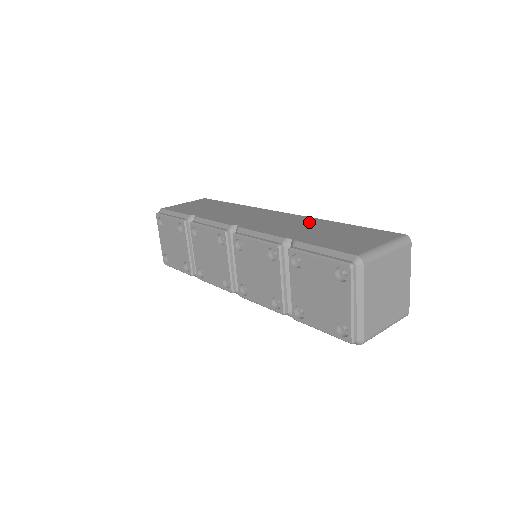
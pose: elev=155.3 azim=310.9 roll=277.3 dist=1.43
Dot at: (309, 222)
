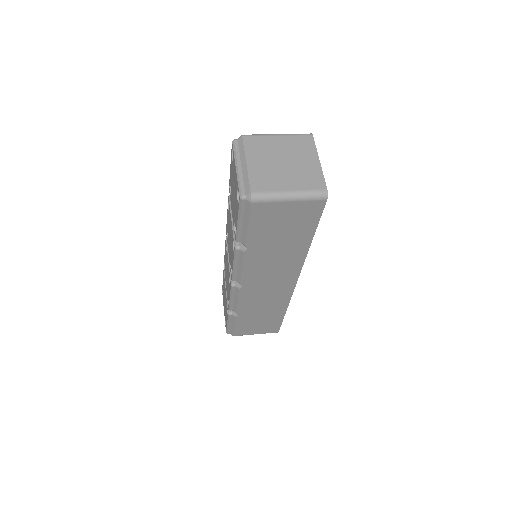
Dot at: occluded
